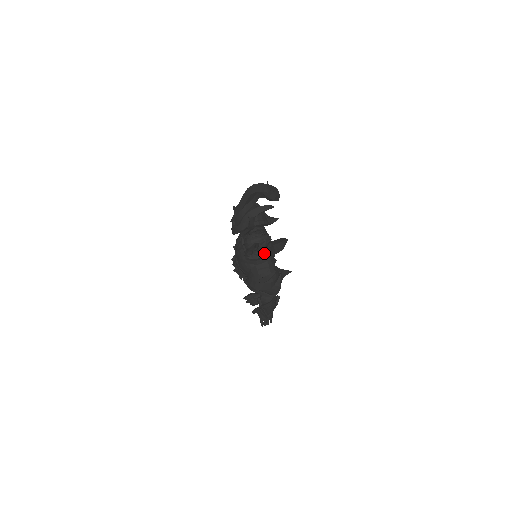
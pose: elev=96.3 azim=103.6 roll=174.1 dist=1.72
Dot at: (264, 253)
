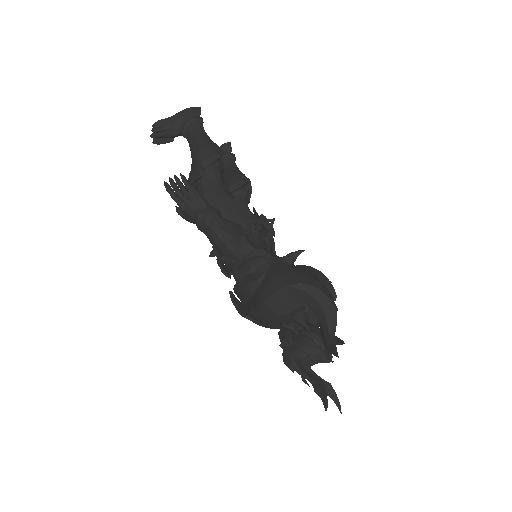
Dot at: occluded
